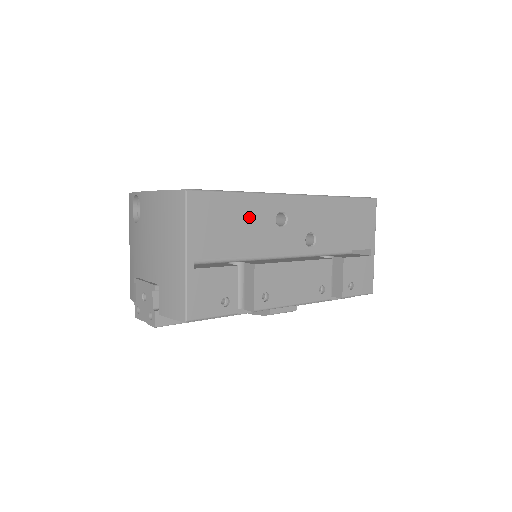
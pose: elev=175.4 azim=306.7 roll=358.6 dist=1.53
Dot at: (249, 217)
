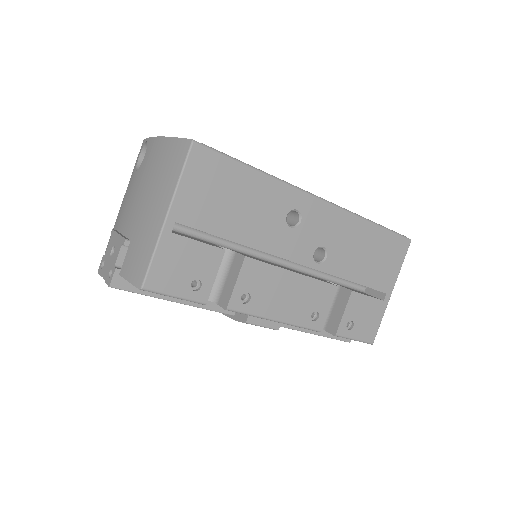
Dot at: (257, 200)
